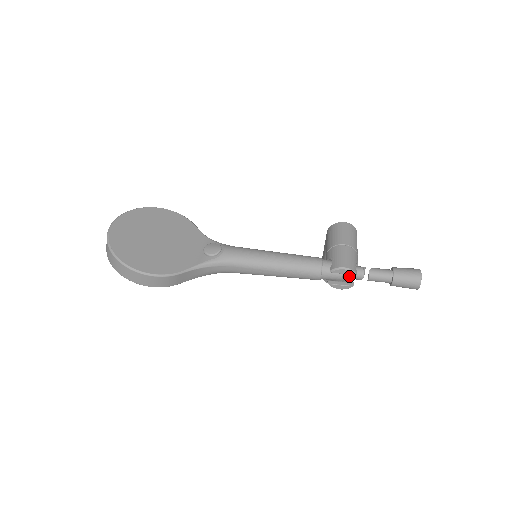
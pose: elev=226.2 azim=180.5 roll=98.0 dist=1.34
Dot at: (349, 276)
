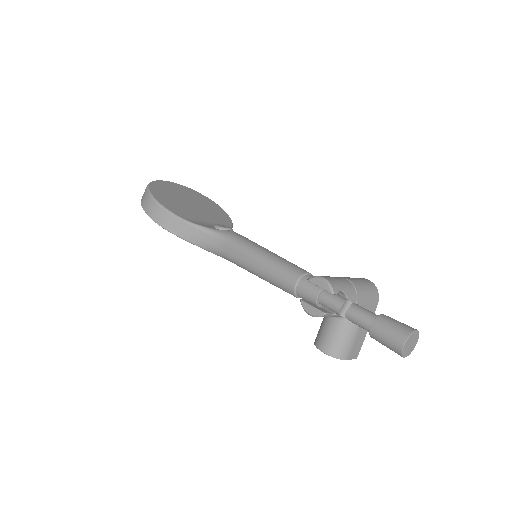
Dot at: (327, 299)
